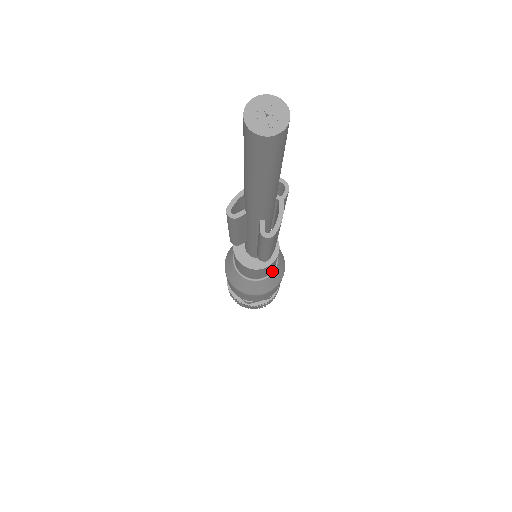
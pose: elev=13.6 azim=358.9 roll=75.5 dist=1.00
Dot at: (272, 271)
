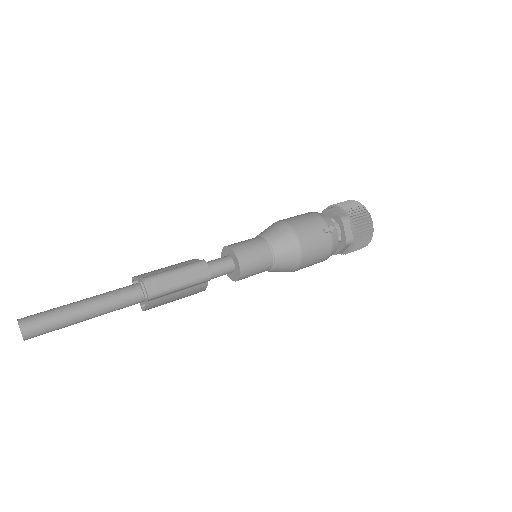
Dot at: (268, 270)
